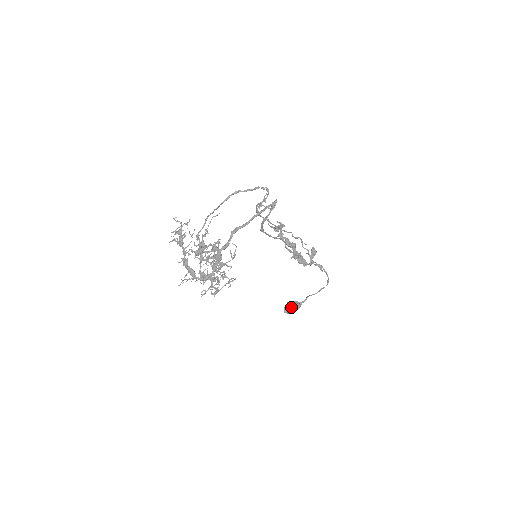
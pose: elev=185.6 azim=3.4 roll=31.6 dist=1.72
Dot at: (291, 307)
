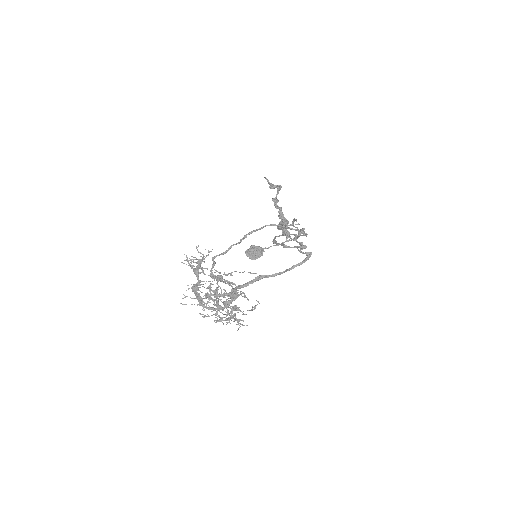
Dot at: (254, 255)
